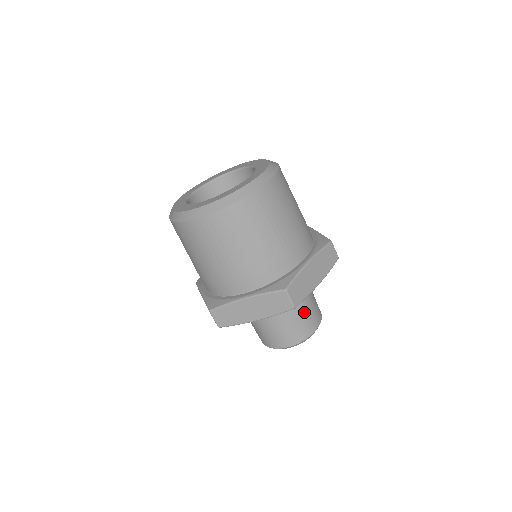
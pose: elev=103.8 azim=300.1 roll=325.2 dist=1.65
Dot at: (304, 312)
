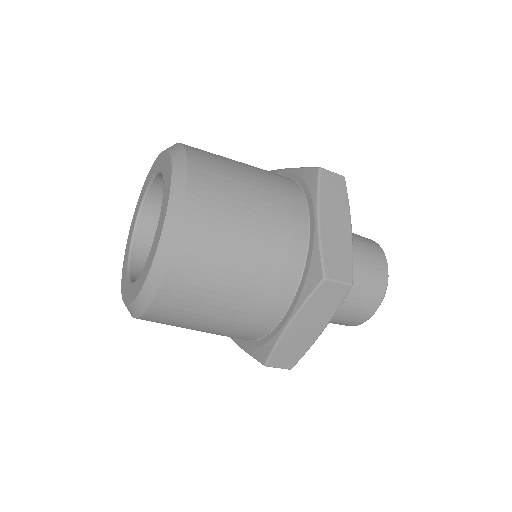
Dot at: (360, 264)
